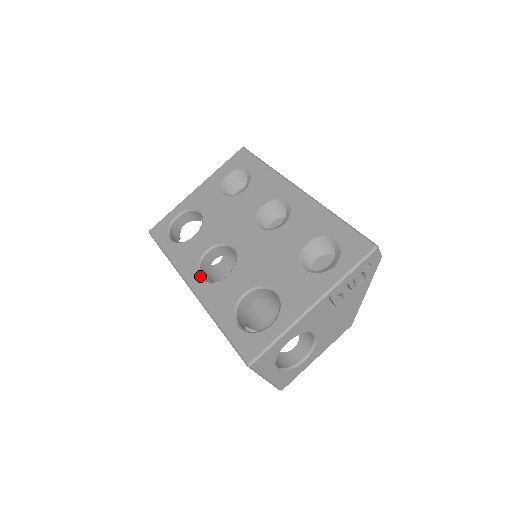
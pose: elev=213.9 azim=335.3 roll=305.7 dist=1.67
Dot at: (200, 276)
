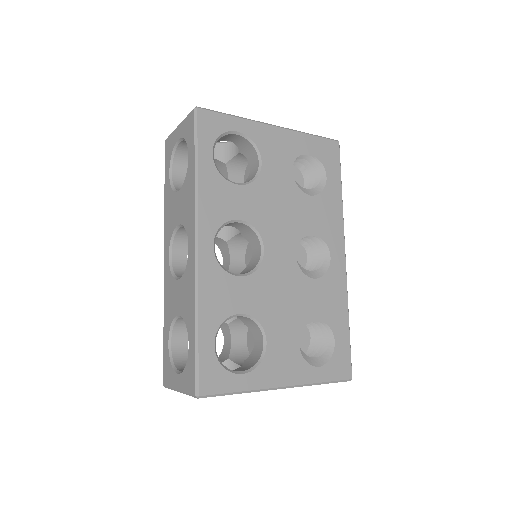
Dot at: occluded
